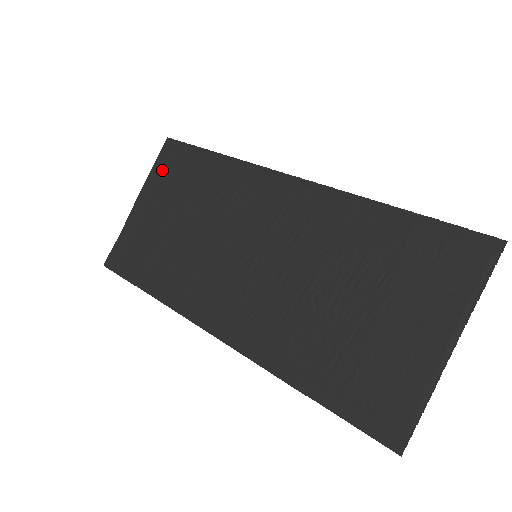
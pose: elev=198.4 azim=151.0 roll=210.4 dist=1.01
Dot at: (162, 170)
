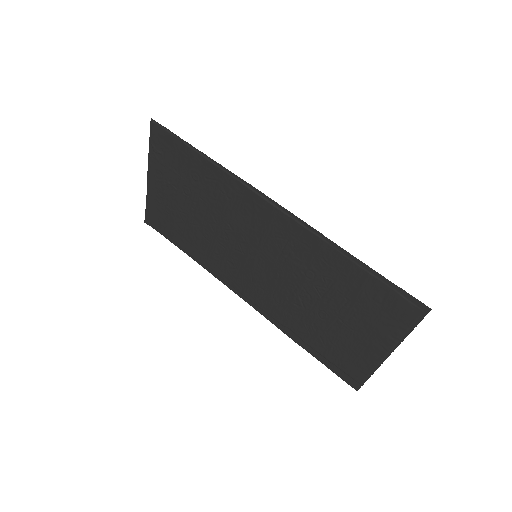
Dot at: (159, 153)
